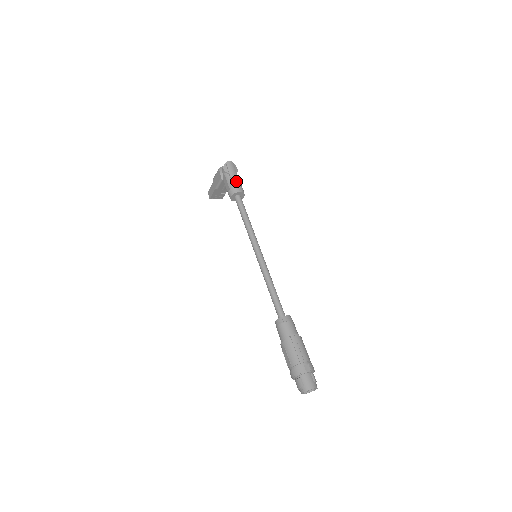
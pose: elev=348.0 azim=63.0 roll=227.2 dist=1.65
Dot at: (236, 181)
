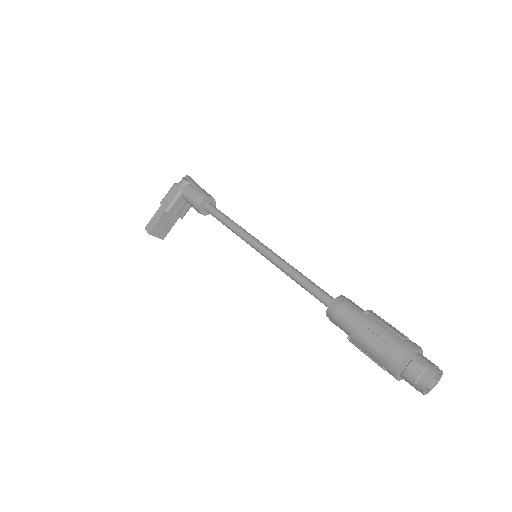
Dot at: (204, 190)
